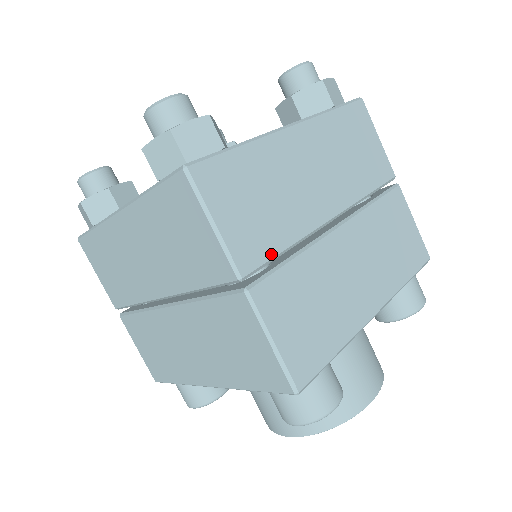
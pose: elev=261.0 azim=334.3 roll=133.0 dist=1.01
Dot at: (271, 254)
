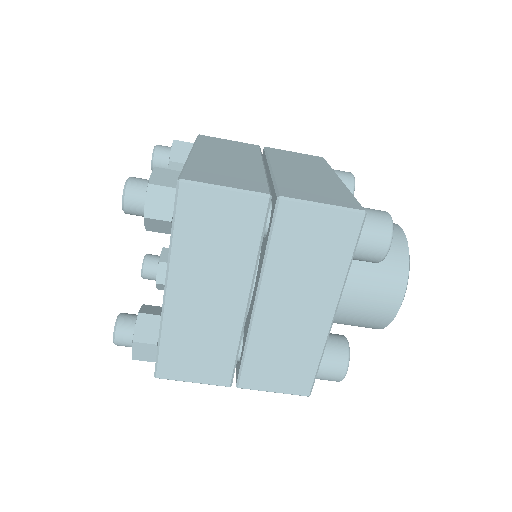
Dot at: (232, 363)
